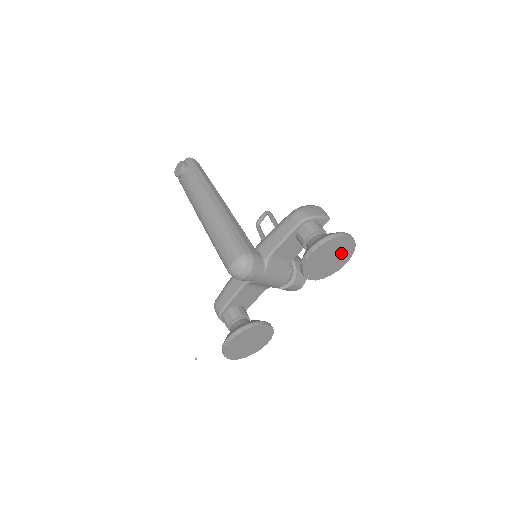
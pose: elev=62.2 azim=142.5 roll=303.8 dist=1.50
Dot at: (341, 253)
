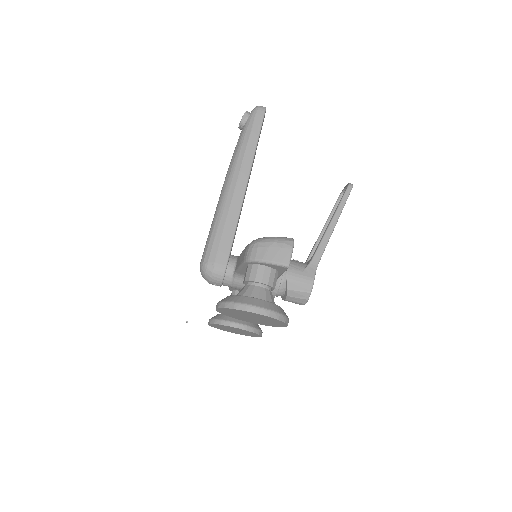
Dot at: (264, 319)
